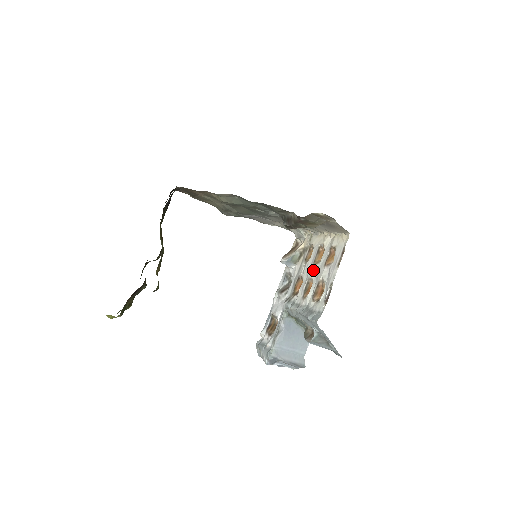
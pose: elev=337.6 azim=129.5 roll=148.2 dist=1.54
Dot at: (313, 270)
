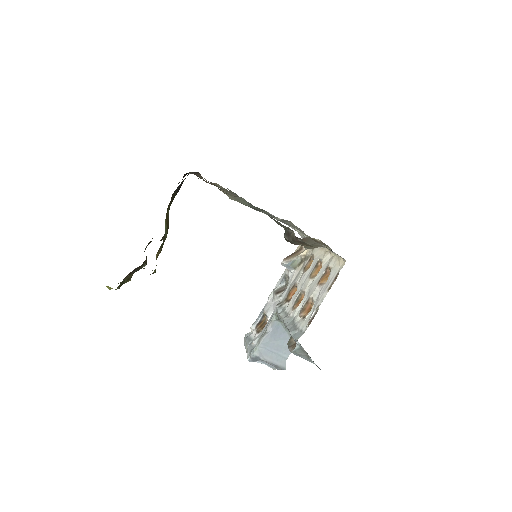
Dot at: (307, 283)
